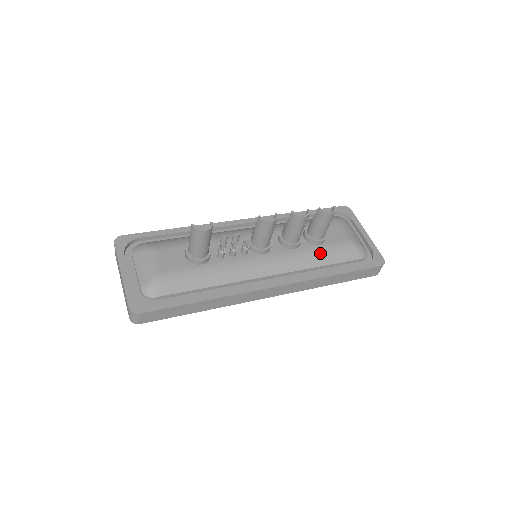
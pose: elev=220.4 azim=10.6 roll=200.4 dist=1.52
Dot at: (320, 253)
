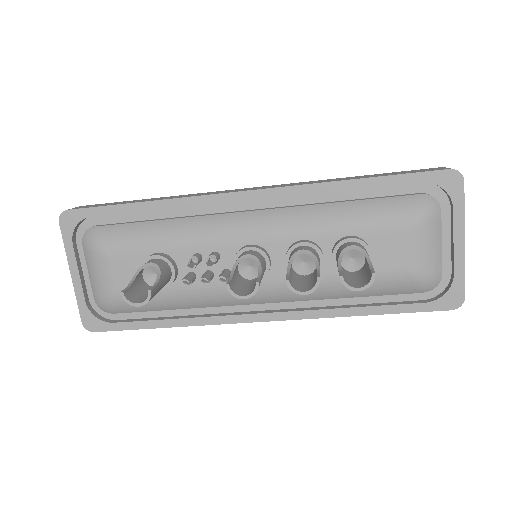
Dot at: occluded
